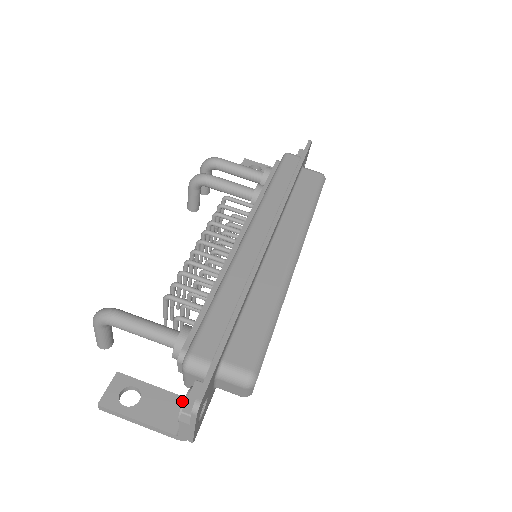
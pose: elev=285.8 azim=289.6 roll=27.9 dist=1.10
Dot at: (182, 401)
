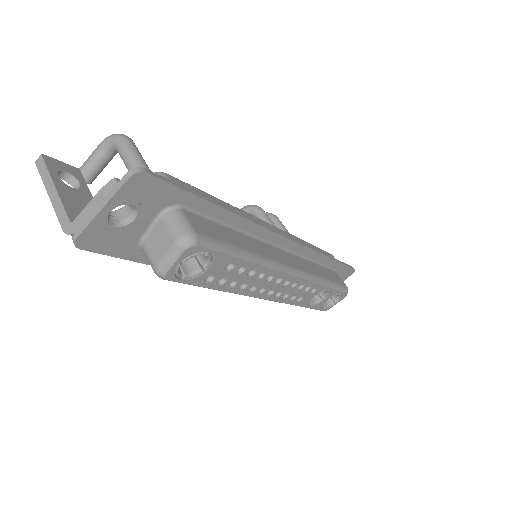
Dot at: occluded
